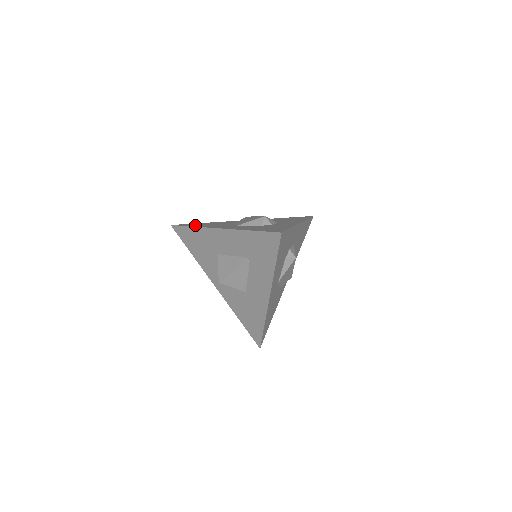
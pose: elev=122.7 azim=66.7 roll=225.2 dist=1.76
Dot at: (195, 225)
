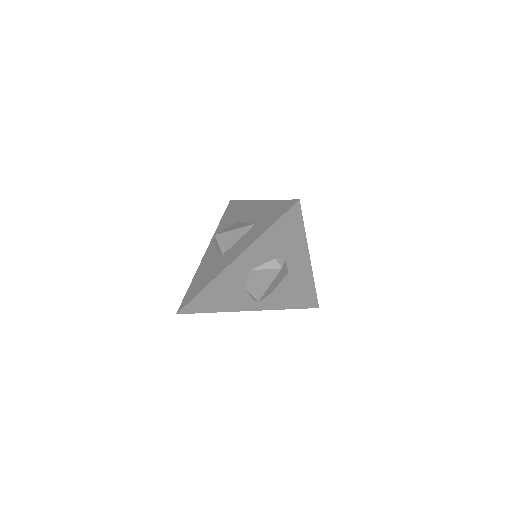
Dot at: occluded
